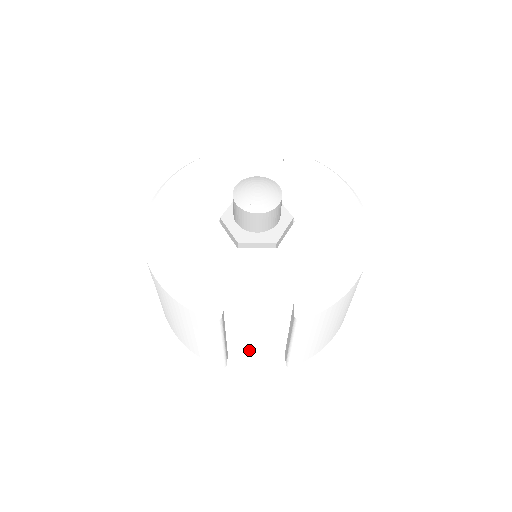
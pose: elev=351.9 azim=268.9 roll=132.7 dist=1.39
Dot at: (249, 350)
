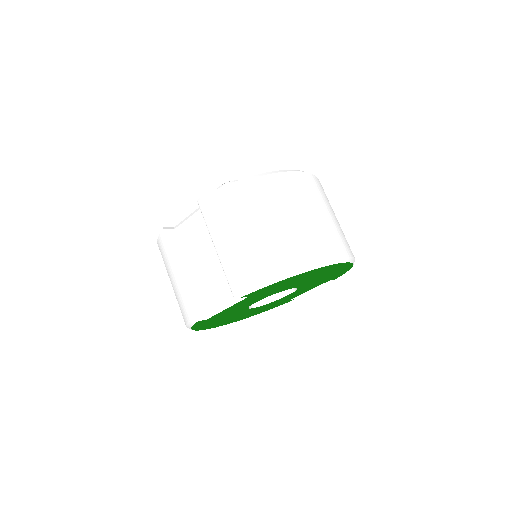
Dot at: (217, 302)
